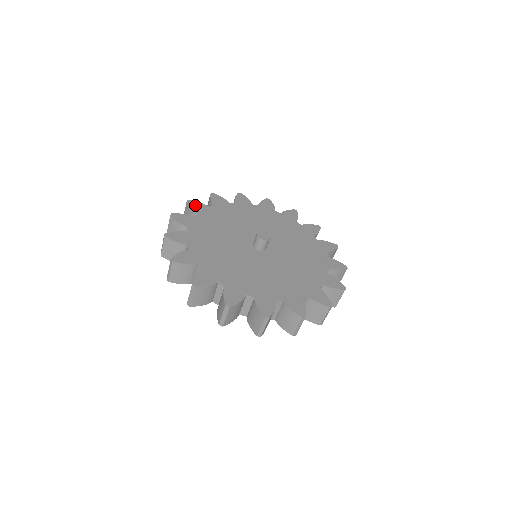
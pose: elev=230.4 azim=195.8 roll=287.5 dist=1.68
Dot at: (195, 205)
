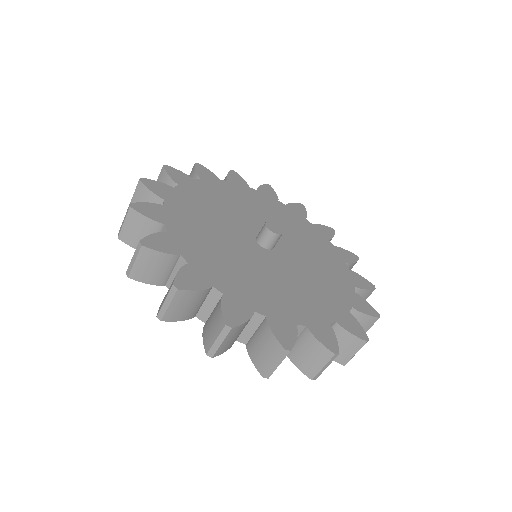
Dot at: (235, 176)
